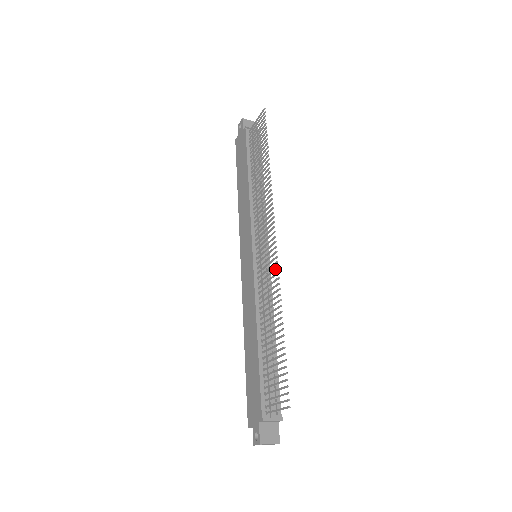
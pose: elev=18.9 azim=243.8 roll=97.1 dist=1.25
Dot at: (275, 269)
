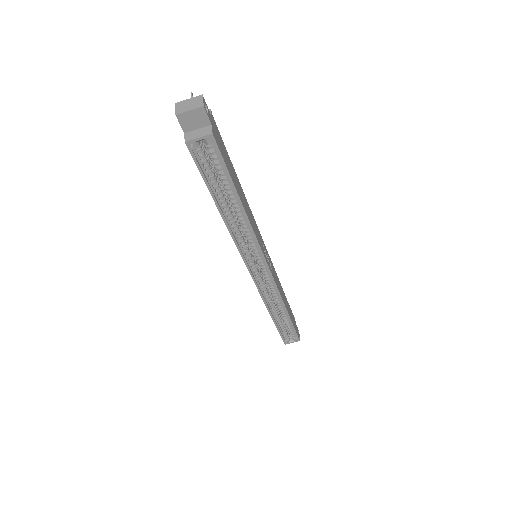
Dot at: occluded
